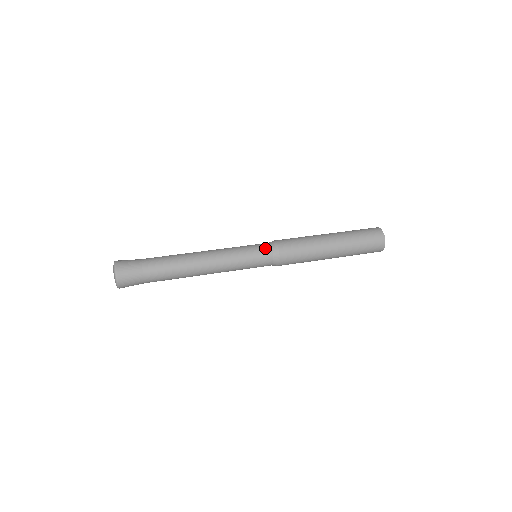
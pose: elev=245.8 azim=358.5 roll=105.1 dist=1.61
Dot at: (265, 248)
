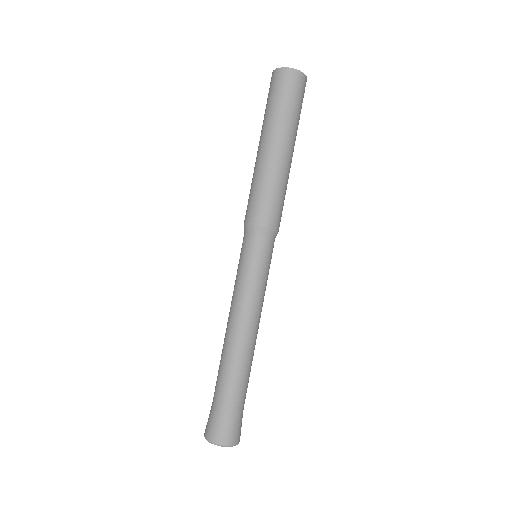
Dot at: (252, 243)
